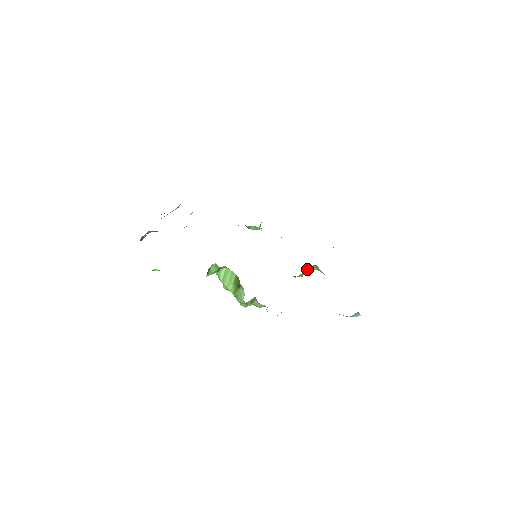
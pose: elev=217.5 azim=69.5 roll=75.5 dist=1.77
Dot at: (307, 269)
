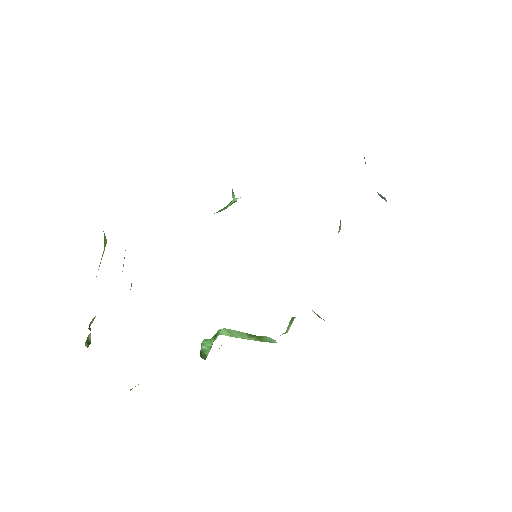
Dot at: occluded
